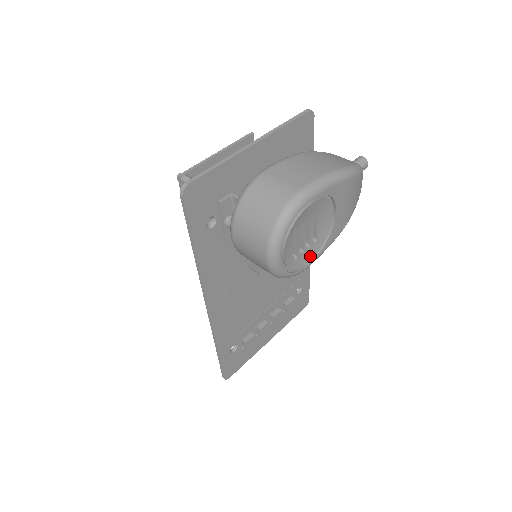
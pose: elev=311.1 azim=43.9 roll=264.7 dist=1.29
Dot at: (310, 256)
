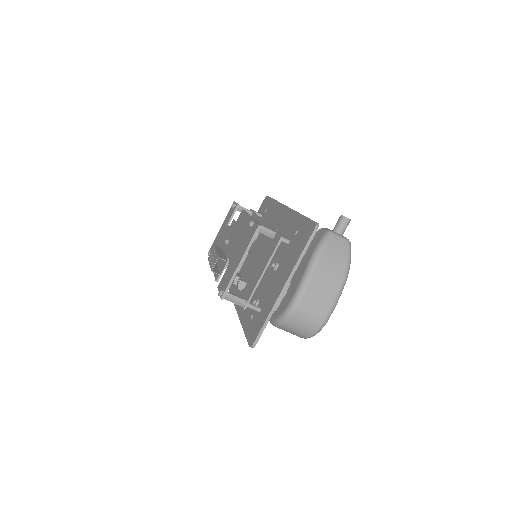
Dot at: occluded
